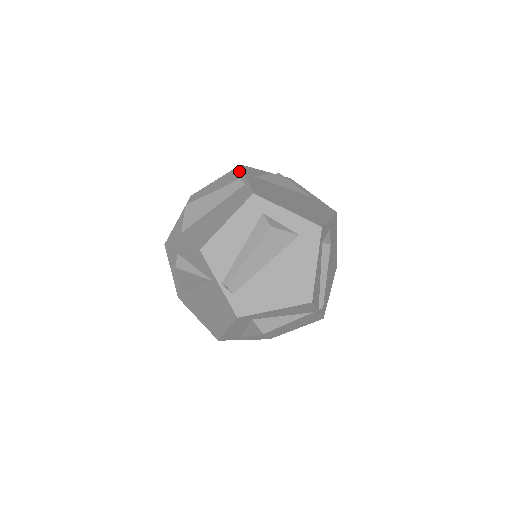
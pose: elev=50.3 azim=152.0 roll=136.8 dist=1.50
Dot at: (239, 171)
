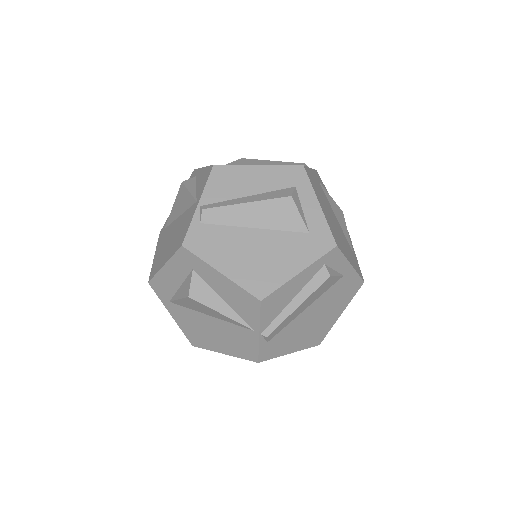
Dot at: occluded
